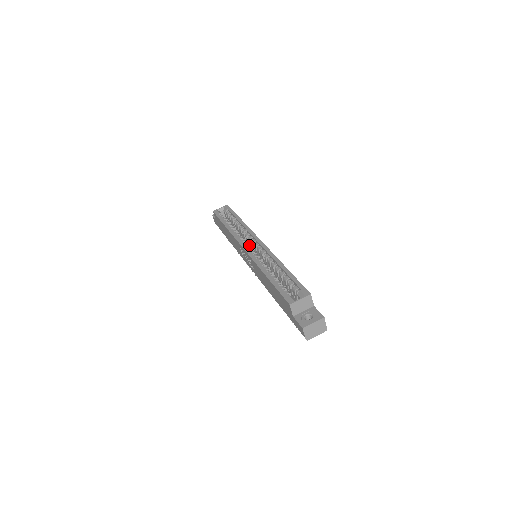
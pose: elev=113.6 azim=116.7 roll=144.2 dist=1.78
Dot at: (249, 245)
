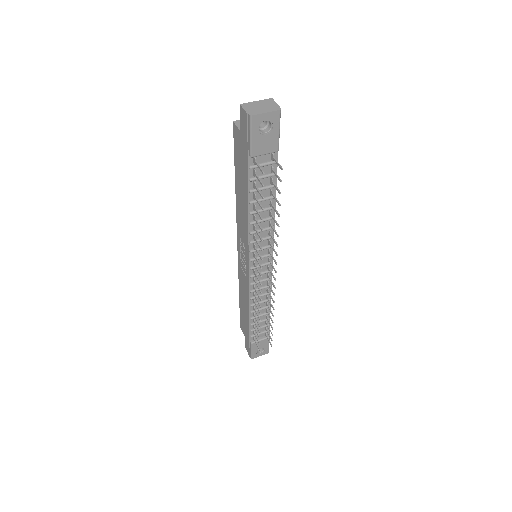
Dot at: occluded
